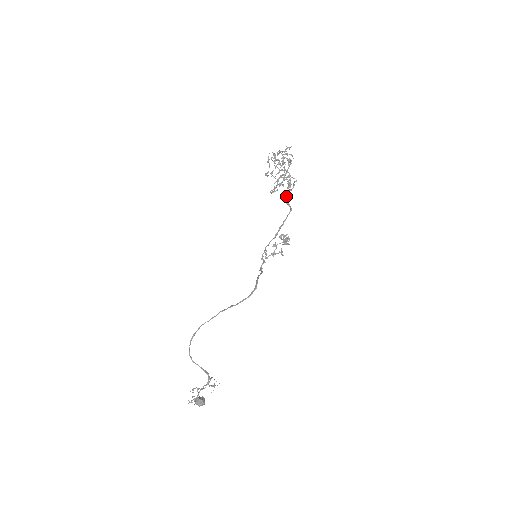
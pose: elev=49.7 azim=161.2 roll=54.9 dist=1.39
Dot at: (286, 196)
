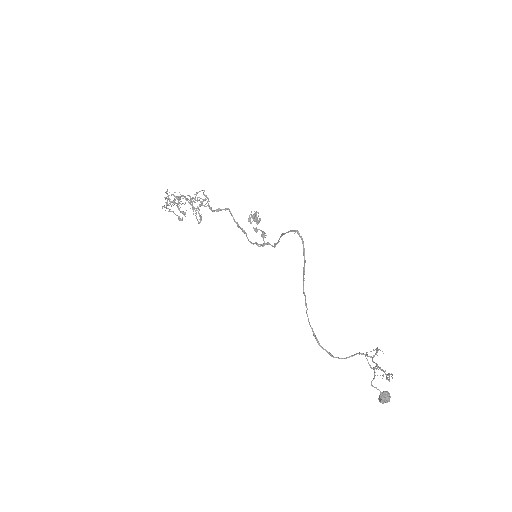
Dot at: (211, 210)
